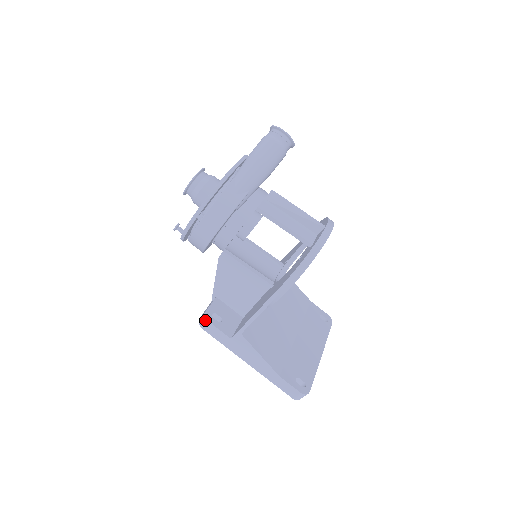
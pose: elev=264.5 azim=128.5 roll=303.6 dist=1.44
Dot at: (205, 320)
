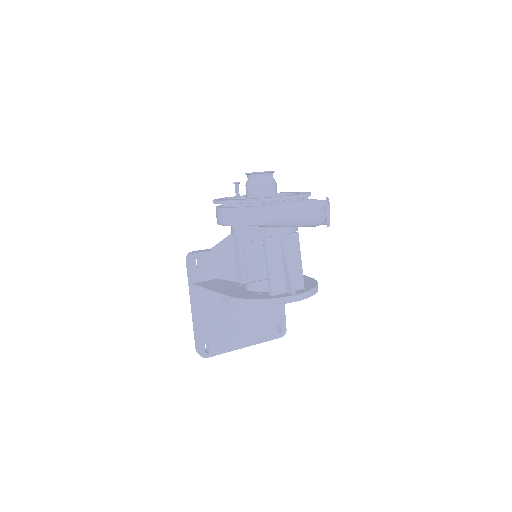
Dot at: (189, 257)
